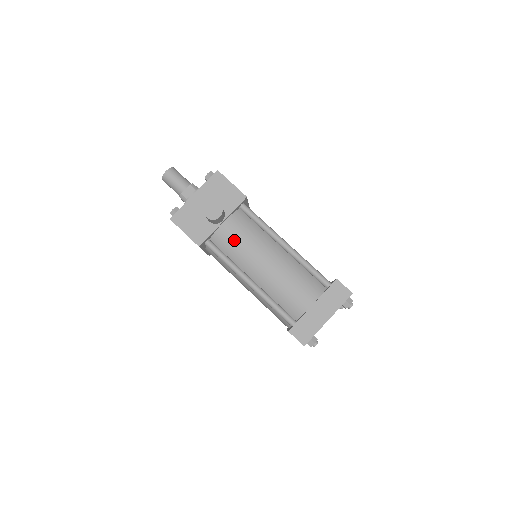
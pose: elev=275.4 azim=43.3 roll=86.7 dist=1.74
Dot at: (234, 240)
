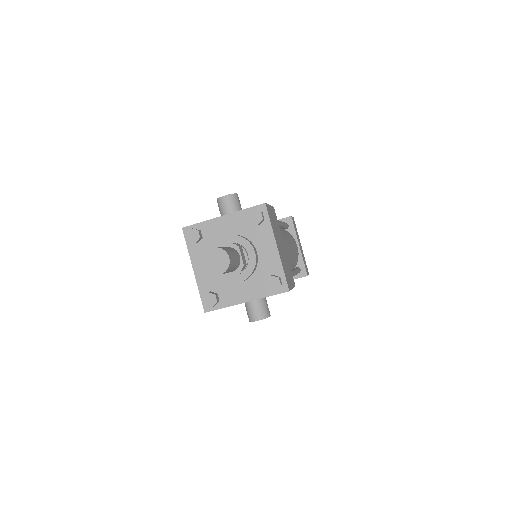
Dot at: occluded
